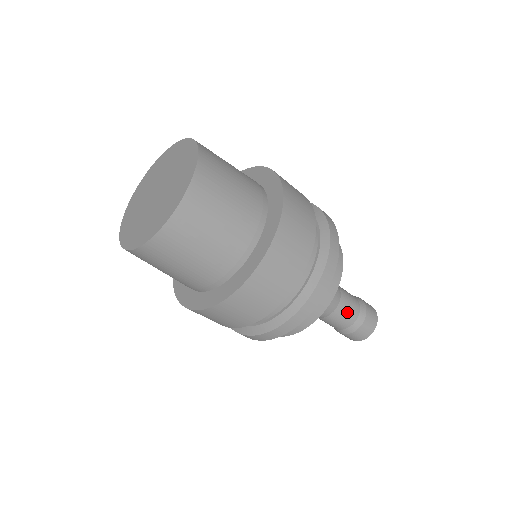
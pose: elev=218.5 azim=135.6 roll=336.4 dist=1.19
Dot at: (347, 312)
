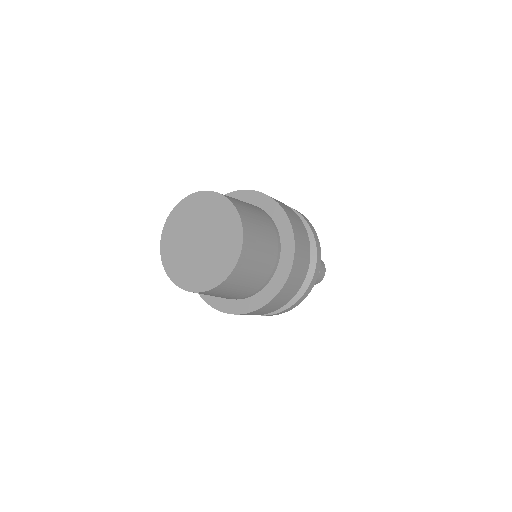
Dot at: occluded
